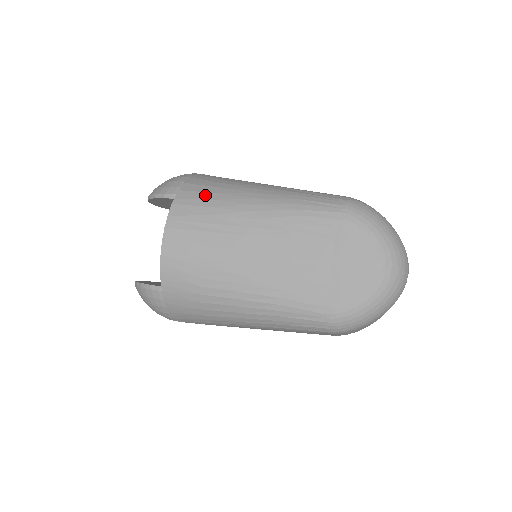
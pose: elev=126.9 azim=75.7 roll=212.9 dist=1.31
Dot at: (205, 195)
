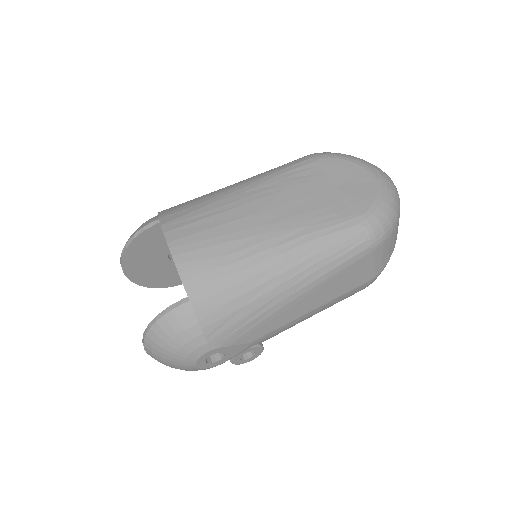
Dot at: (187, 203)
